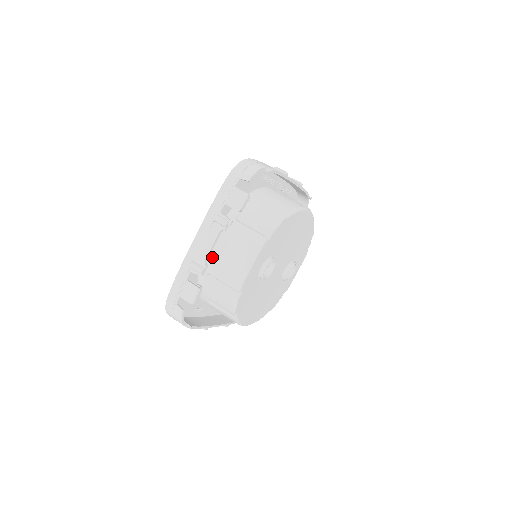
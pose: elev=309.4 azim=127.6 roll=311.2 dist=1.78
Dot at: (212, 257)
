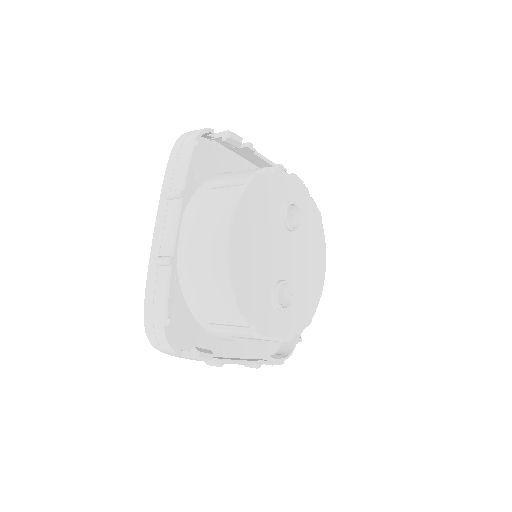
Dot at: occluded
